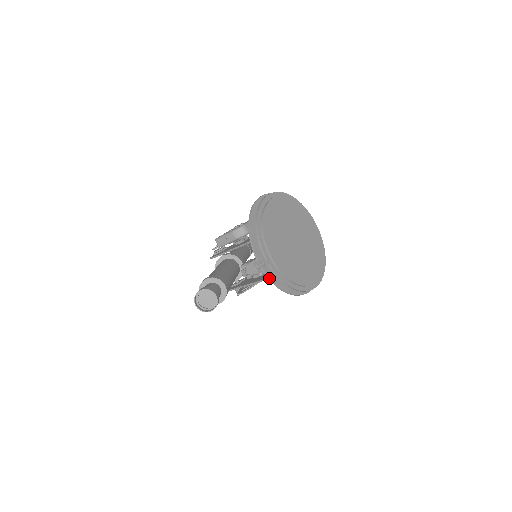
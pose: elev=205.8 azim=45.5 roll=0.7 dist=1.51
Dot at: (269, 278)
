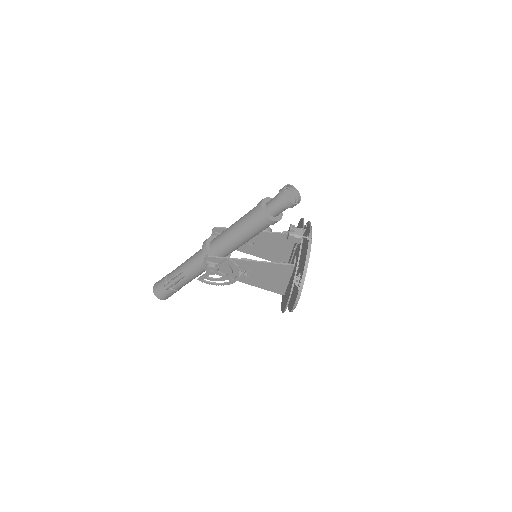
Dot at: occluded
